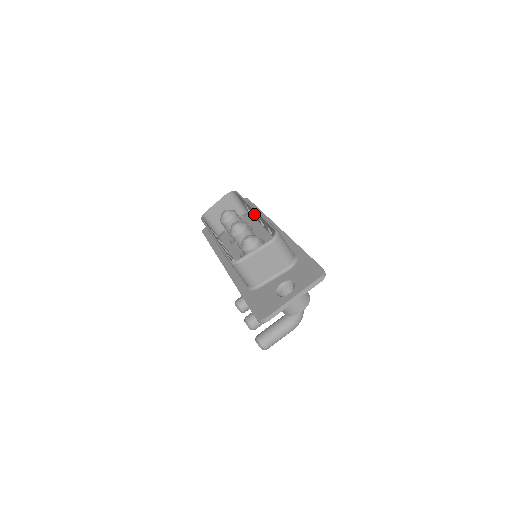
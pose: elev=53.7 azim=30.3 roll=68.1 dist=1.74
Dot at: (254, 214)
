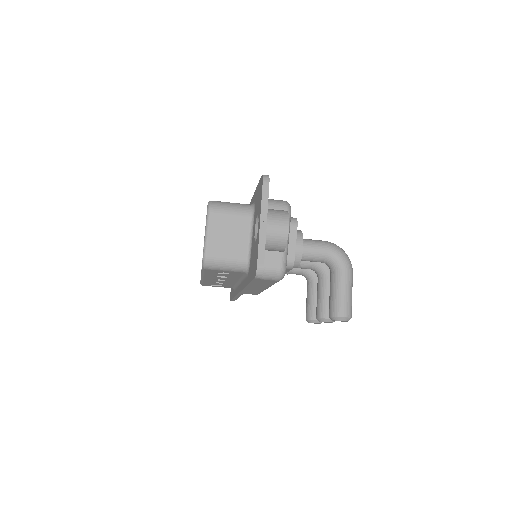
Dot at: occluded
